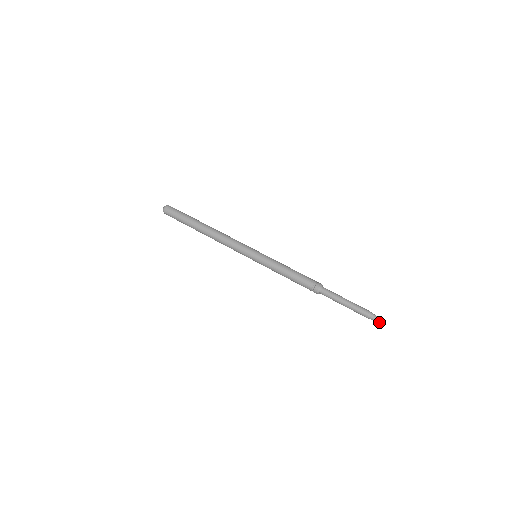
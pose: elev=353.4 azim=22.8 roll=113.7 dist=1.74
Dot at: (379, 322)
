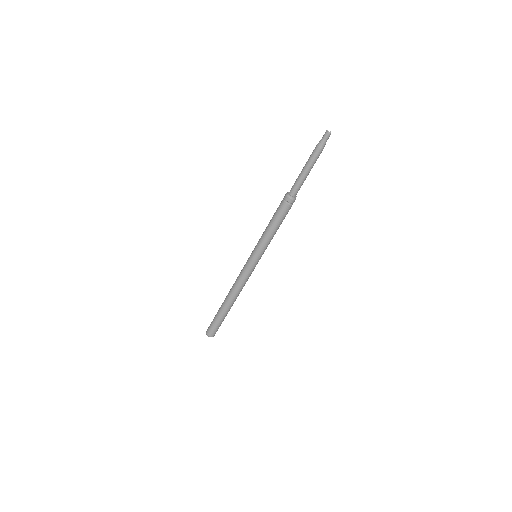
Dot at: (325, 135)
